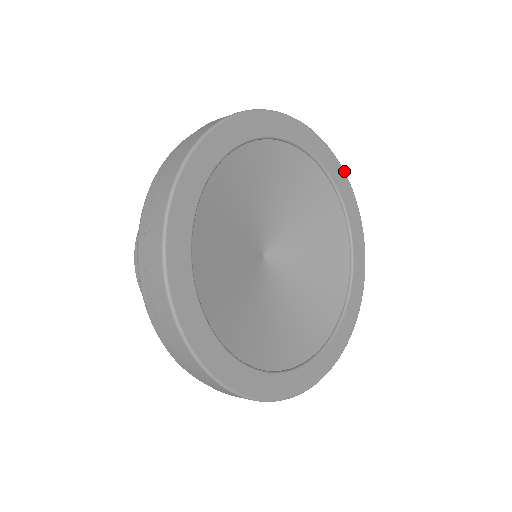
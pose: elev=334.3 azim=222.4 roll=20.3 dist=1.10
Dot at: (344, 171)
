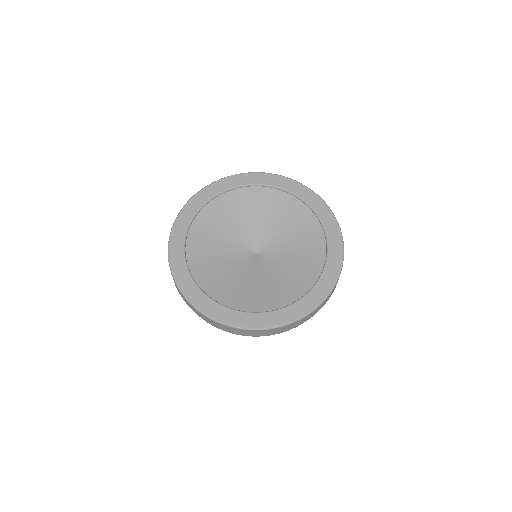
Dot at: (333, 213)
